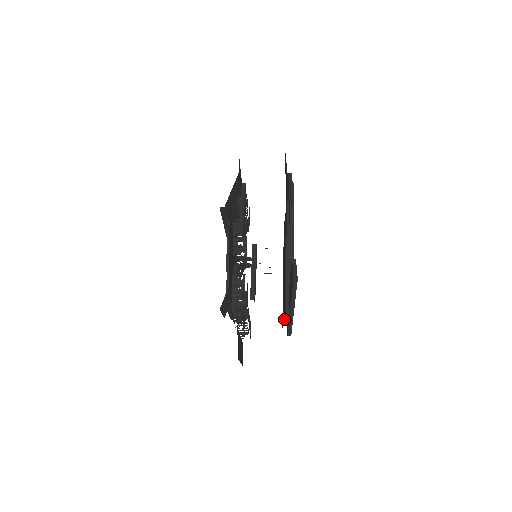
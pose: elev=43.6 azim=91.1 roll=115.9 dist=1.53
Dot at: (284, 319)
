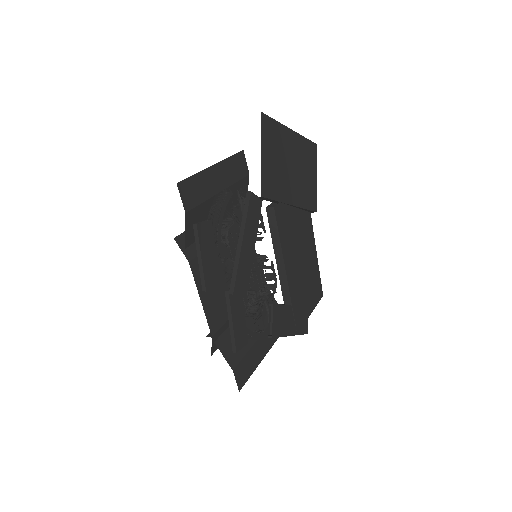
Dot at: occluded
